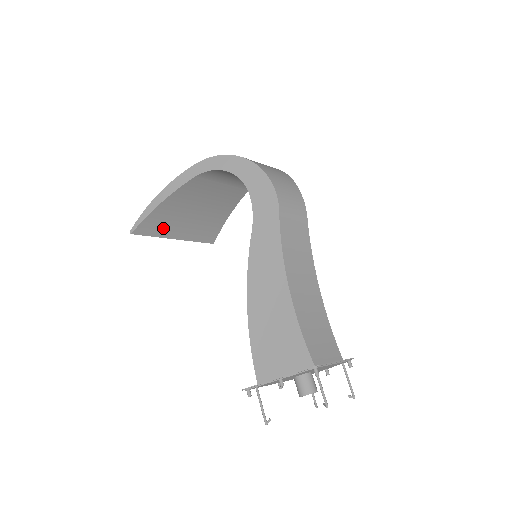
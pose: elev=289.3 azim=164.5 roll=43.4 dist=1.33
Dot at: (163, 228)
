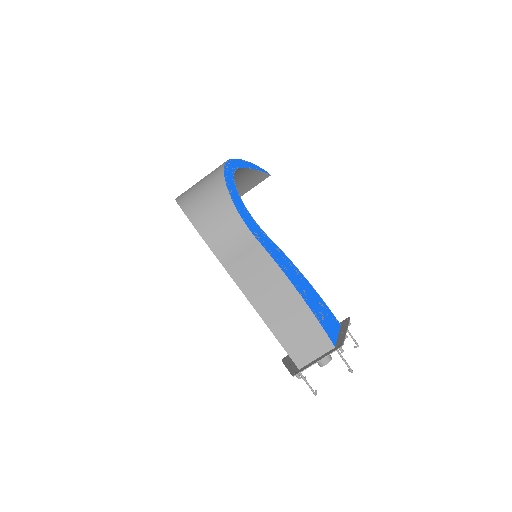
Dot at: occluded
